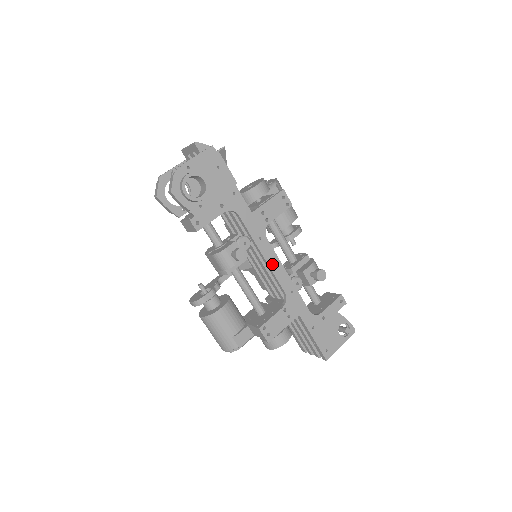
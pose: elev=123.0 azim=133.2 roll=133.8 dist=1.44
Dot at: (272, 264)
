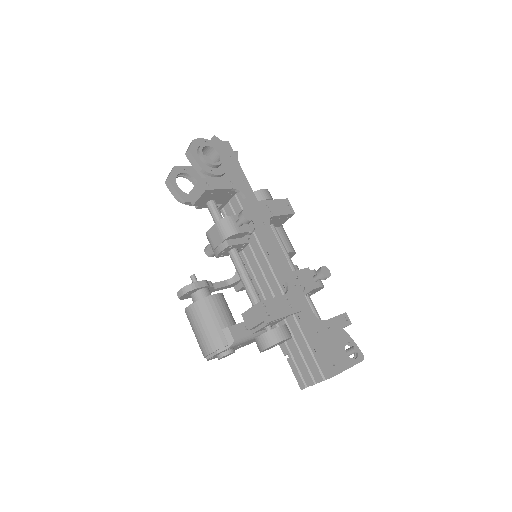
Dot at: (275, 250)
